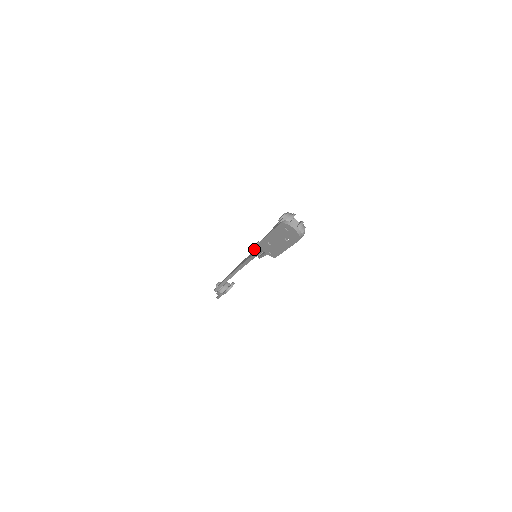
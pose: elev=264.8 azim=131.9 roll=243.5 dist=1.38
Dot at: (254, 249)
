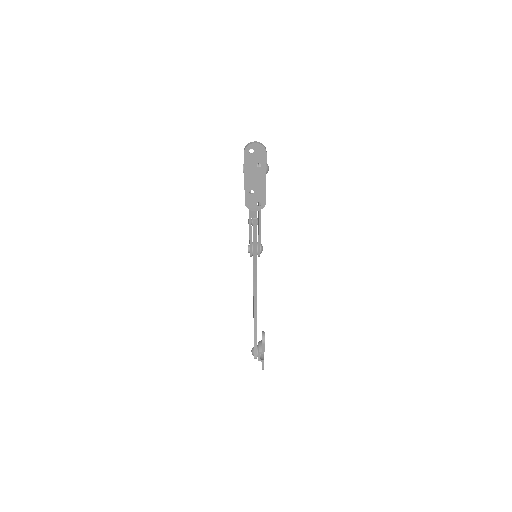
Dot at: occluded
